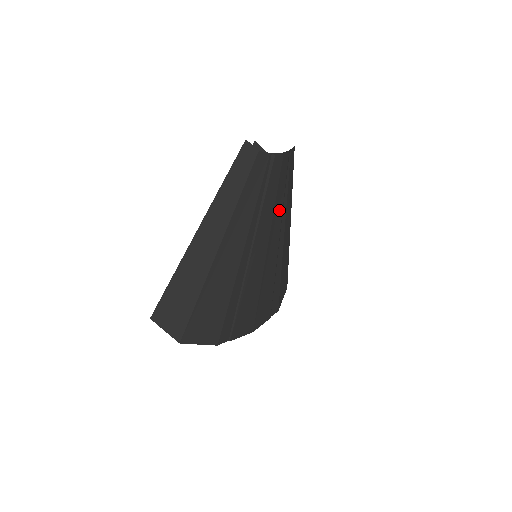
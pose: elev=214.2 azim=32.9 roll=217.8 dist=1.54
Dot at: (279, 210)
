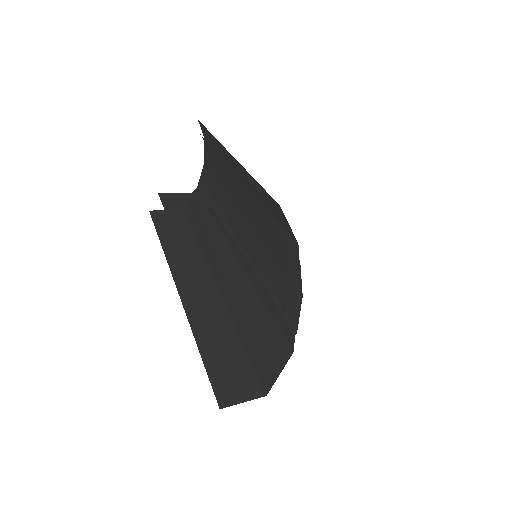
Dot at: (246, 204)
